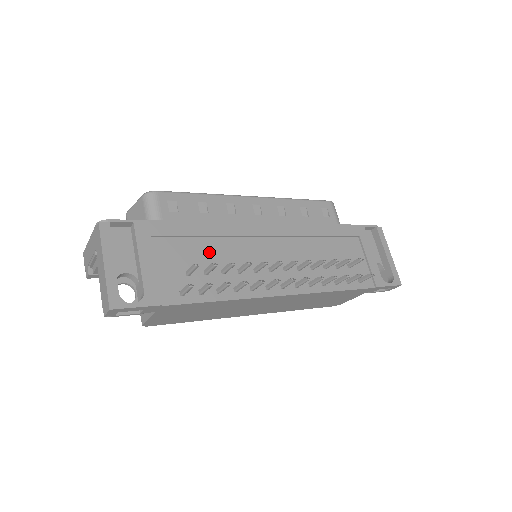
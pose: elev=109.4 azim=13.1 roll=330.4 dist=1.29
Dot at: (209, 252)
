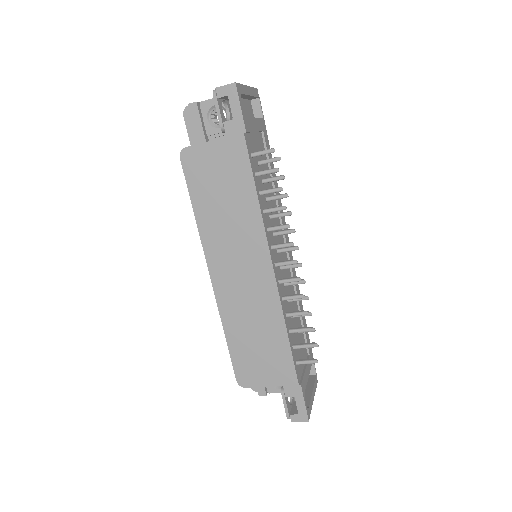
Dot at: (269, 186)
